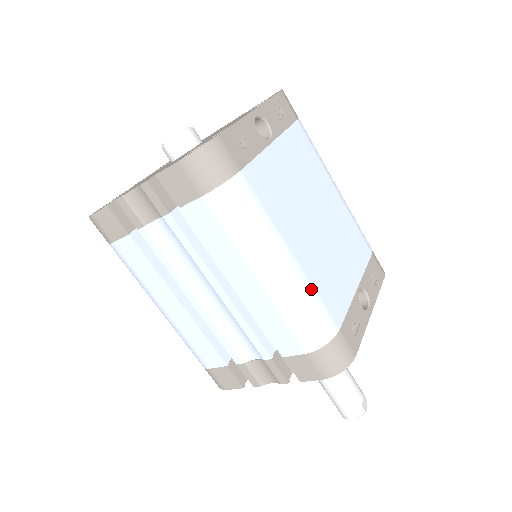
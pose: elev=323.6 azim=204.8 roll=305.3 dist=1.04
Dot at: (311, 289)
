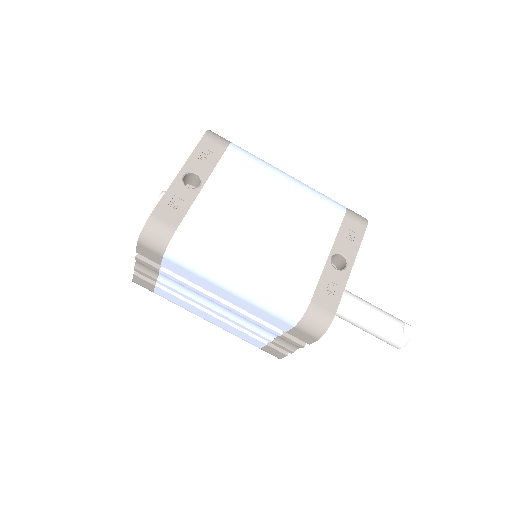
Dot at: (271, 283)
